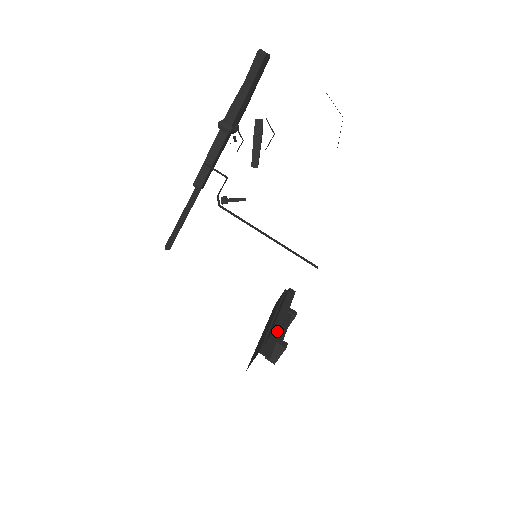
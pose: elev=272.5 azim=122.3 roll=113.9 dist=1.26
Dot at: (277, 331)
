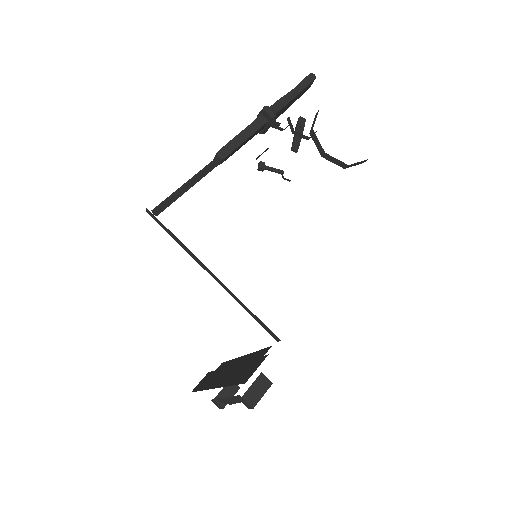
Dot at: occluded
